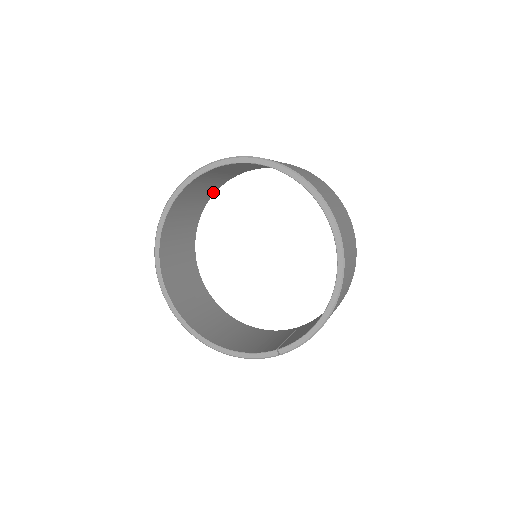
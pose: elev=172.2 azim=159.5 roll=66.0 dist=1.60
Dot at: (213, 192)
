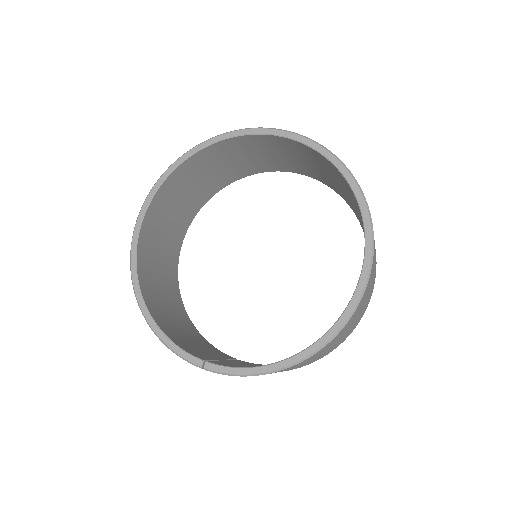
Dot at: (261, 170)
